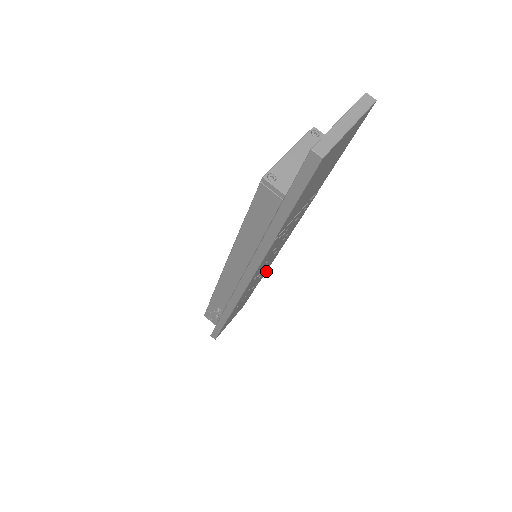
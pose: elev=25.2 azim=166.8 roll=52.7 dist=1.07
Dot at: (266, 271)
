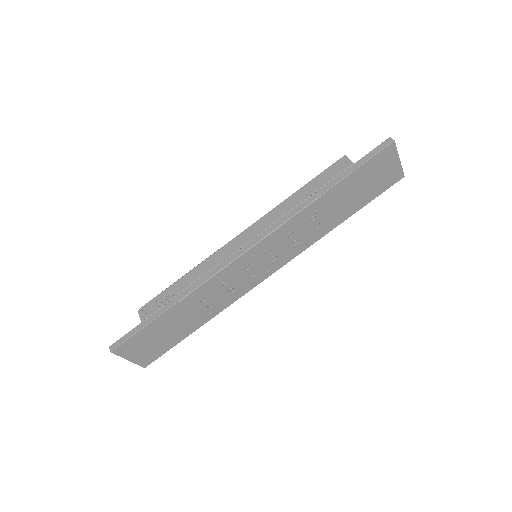
Dot at: occluded
